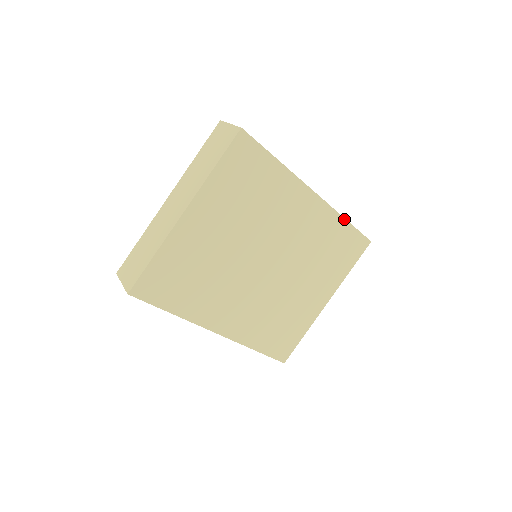
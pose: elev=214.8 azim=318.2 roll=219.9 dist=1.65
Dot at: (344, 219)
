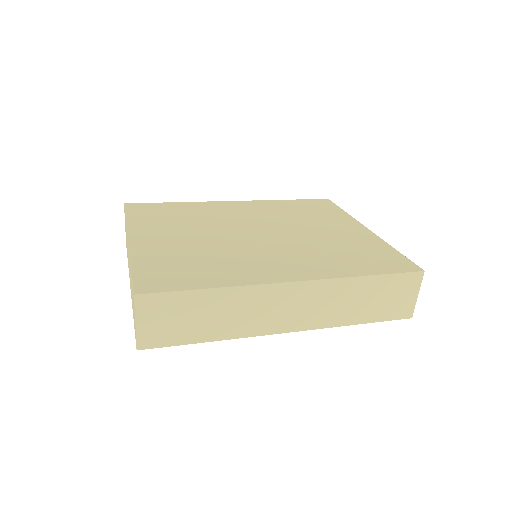
Dot at: (350, 324)
